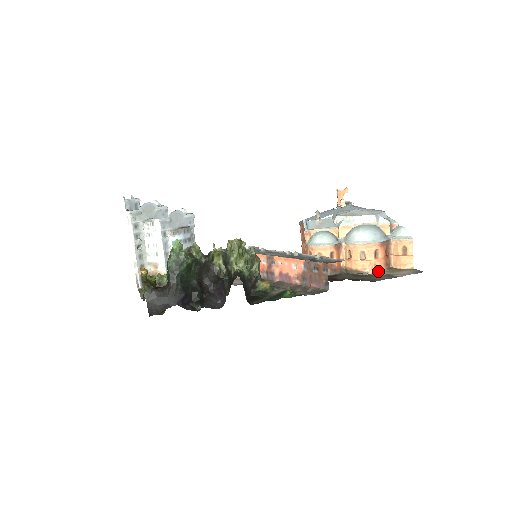
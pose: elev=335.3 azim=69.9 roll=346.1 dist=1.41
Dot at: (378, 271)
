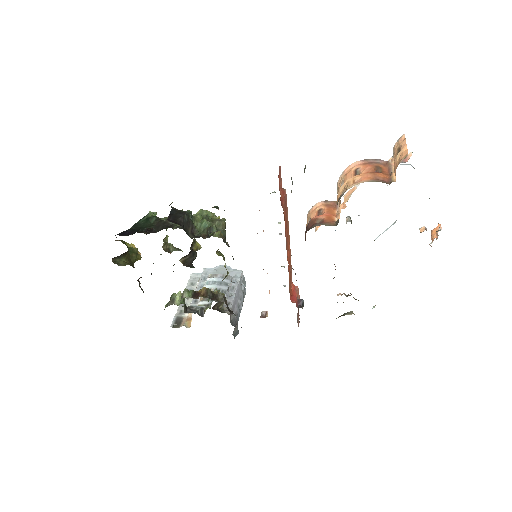
Dot at: (357, 184)
